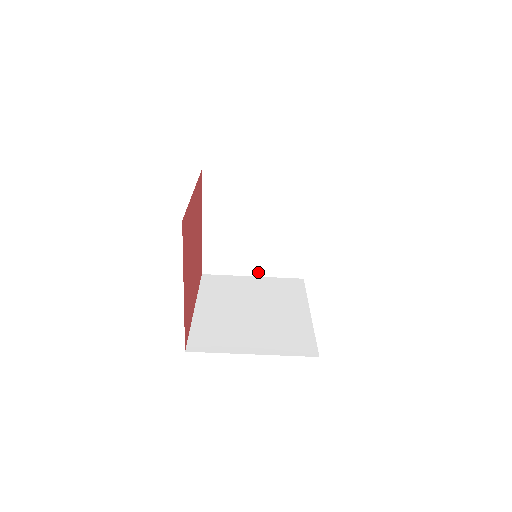
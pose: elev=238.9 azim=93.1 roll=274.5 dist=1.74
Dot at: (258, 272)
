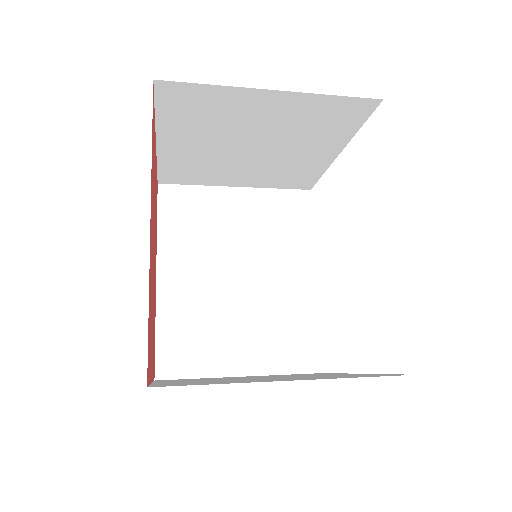
Dot at: (245, 184)
